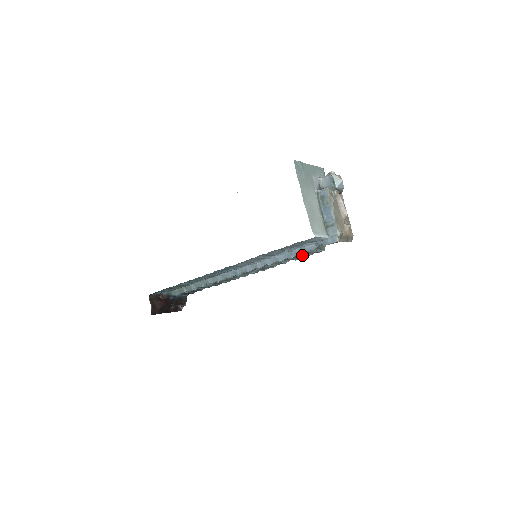
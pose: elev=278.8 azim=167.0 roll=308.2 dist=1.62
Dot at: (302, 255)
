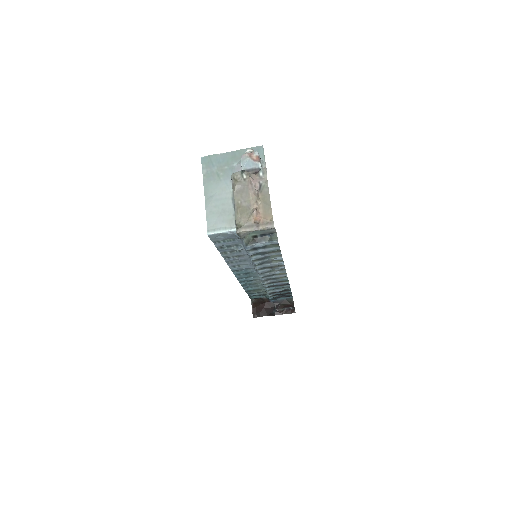
Dot at: (263, 250)
